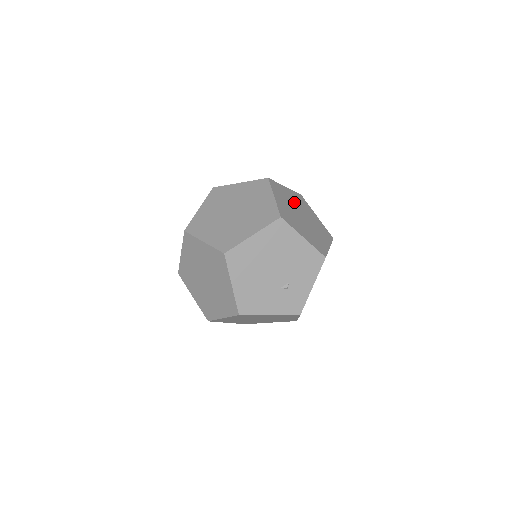
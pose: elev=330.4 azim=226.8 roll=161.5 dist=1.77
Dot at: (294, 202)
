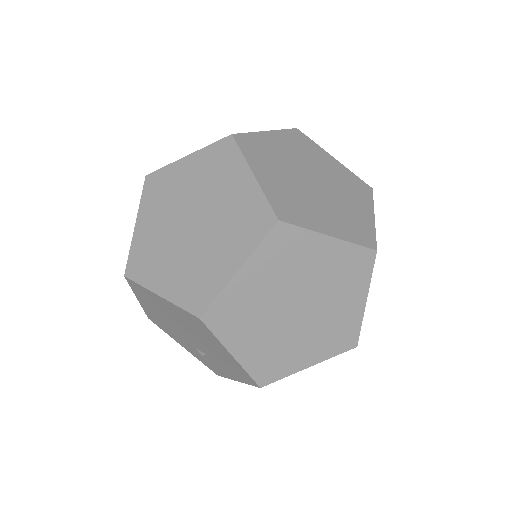
Dot at: (312, 275)
